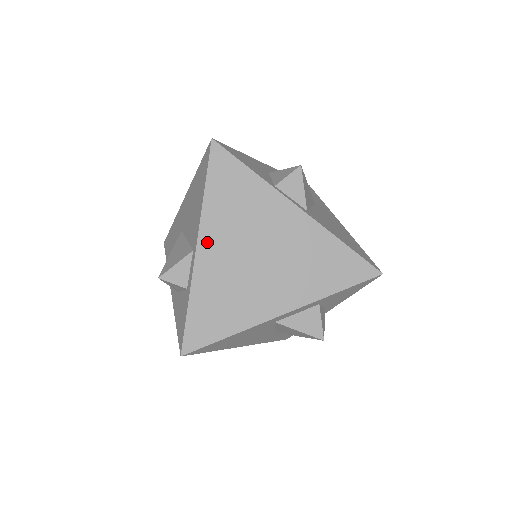
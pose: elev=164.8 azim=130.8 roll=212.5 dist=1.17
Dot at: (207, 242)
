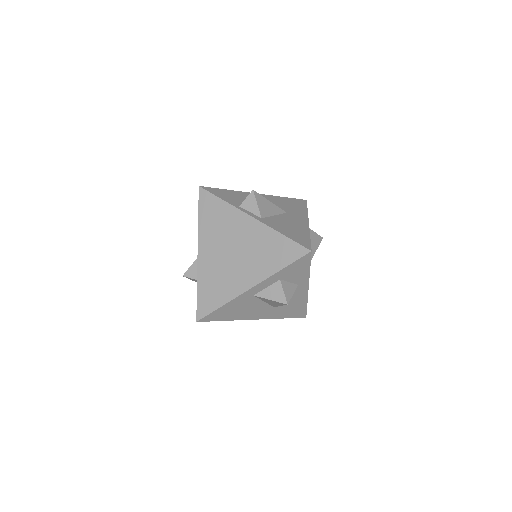
Dot at: (203, 249)
